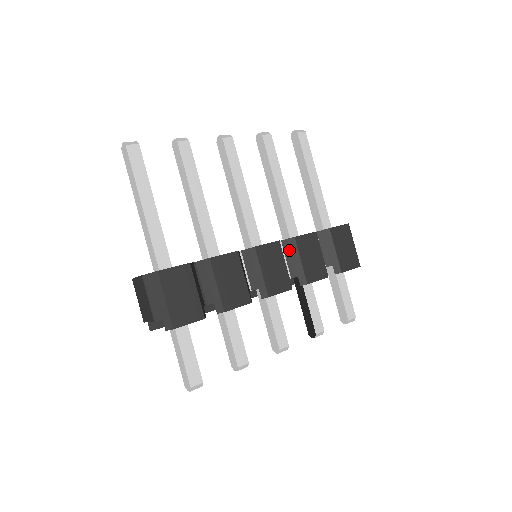
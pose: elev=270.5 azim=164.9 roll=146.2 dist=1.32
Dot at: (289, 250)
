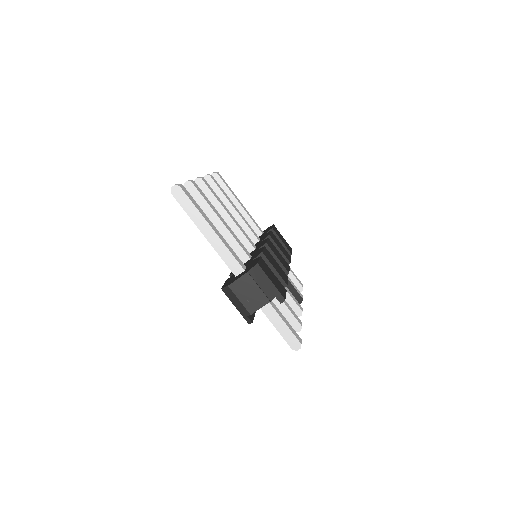
Dot at: occluded
